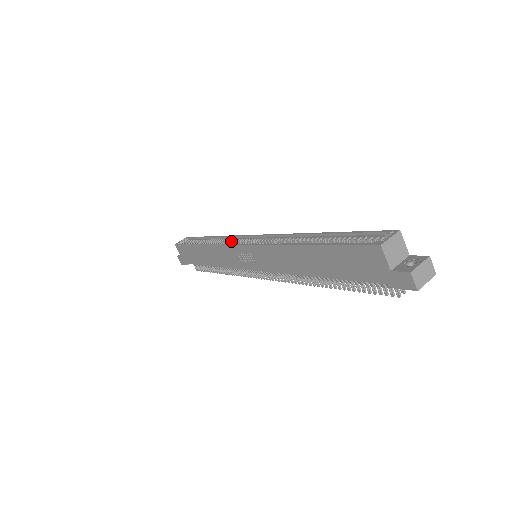
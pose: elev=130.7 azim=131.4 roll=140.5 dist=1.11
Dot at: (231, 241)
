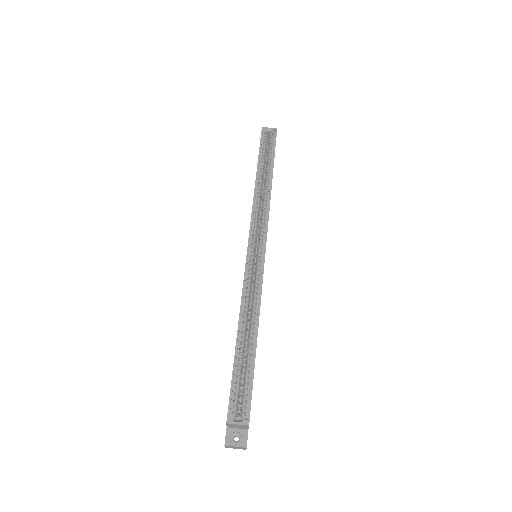
Dot at: (263, 216)
